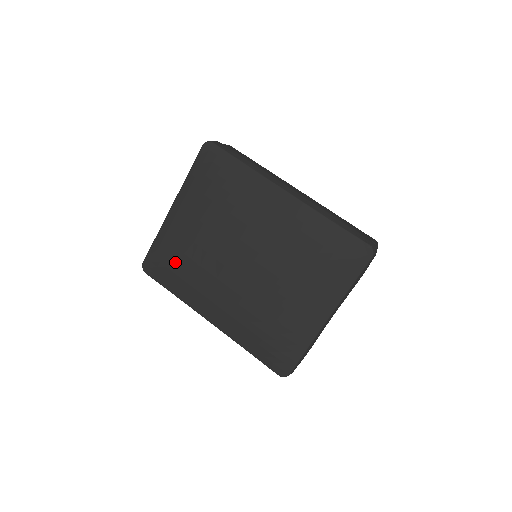
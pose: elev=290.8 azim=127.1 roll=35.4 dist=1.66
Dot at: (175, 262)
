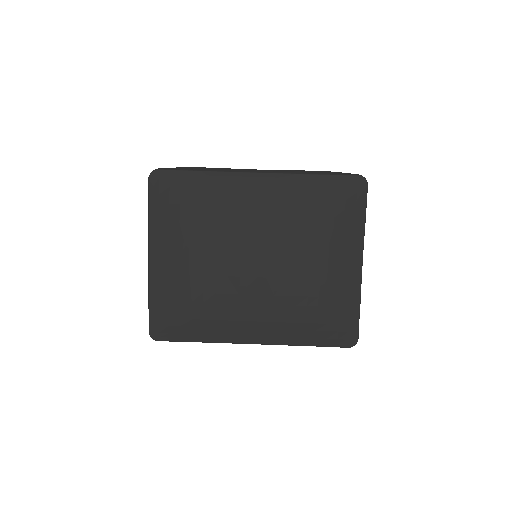
Dot at: (186, 307)
